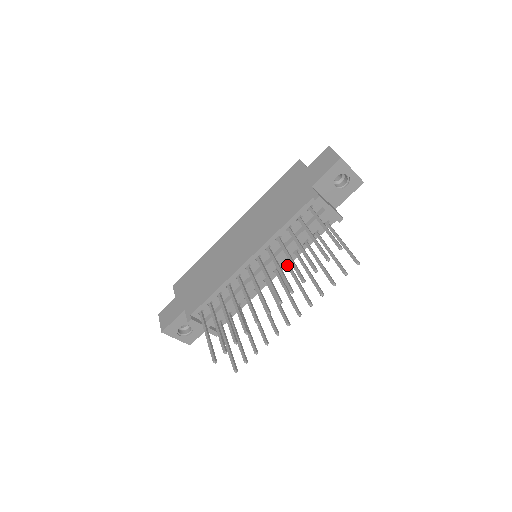
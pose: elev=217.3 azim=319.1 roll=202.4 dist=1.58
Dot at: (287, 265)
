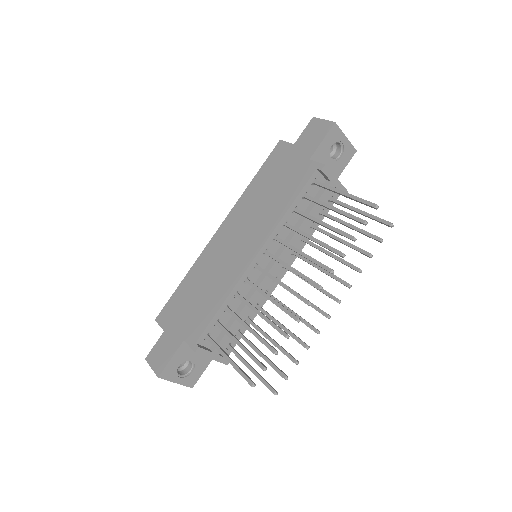
Dot at: (298, 255)
